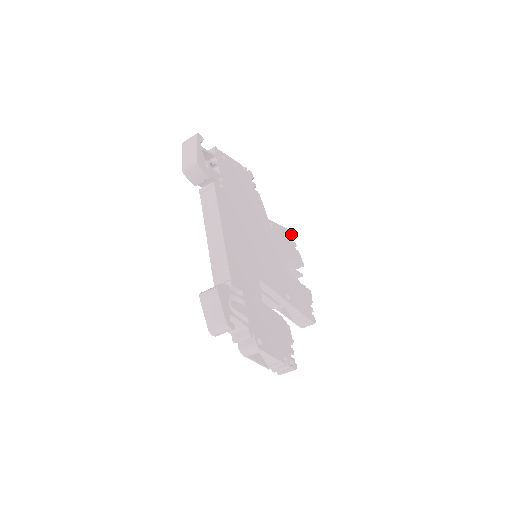
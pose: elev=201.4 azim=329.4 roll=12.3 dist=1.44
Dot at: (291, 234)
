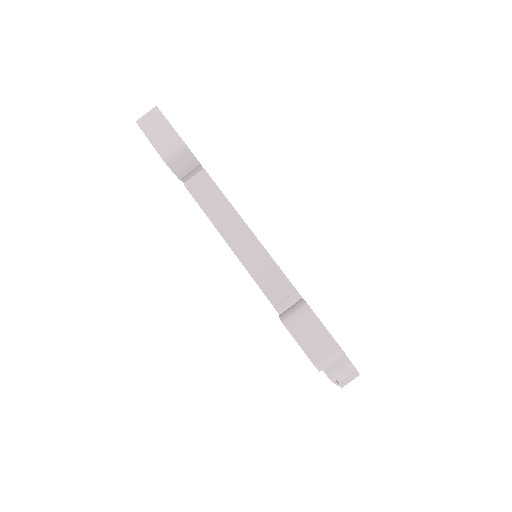
Dot at: occluded
